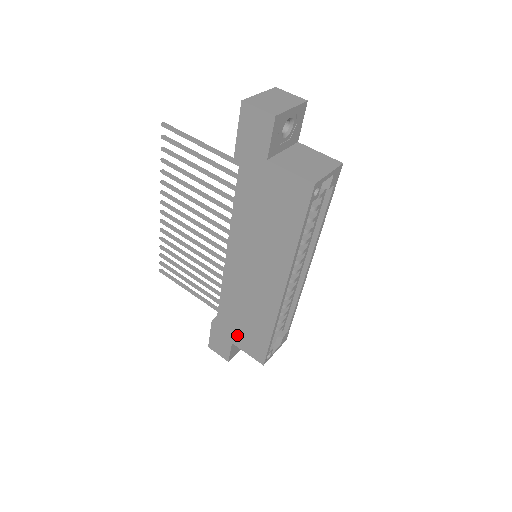
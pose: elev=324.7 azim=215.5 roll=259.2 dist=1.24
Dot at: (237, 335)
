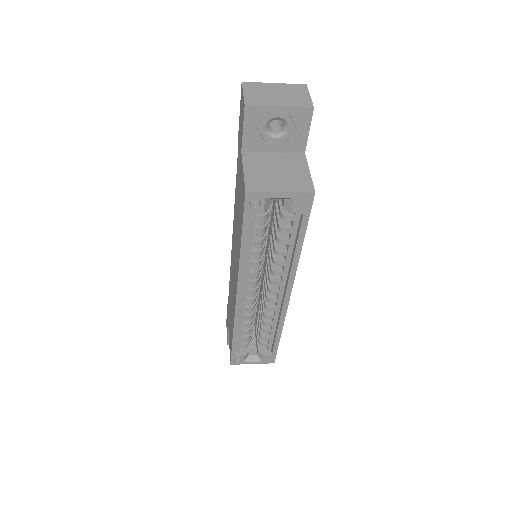
Dot at: (229, 323)
